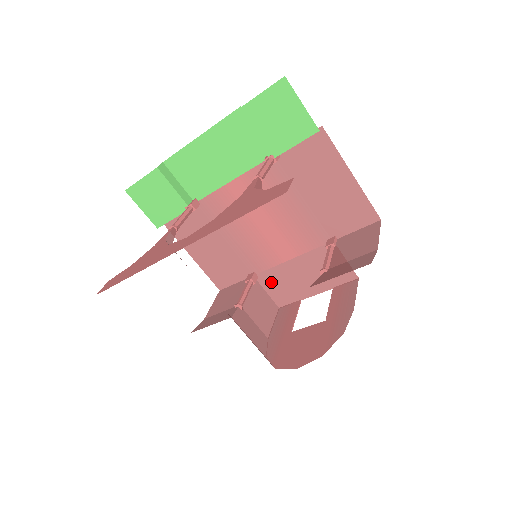
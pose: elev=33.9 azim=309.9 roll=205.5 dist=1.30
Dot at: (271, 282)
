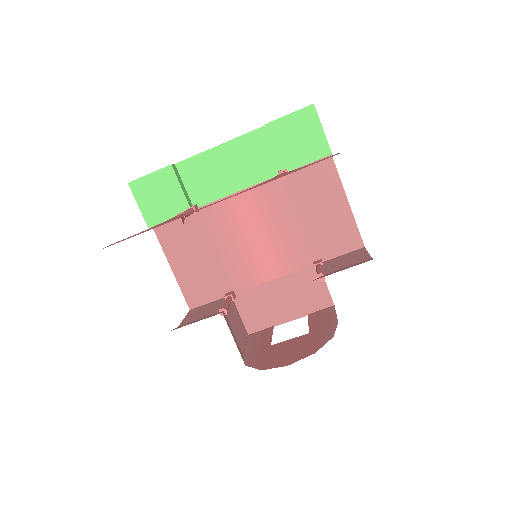
Dot at: (248, 304)
